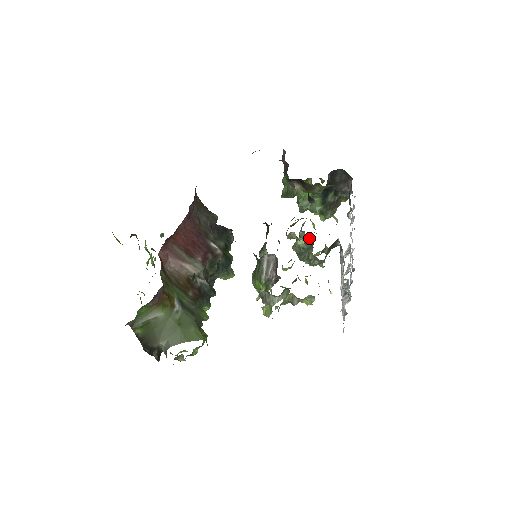
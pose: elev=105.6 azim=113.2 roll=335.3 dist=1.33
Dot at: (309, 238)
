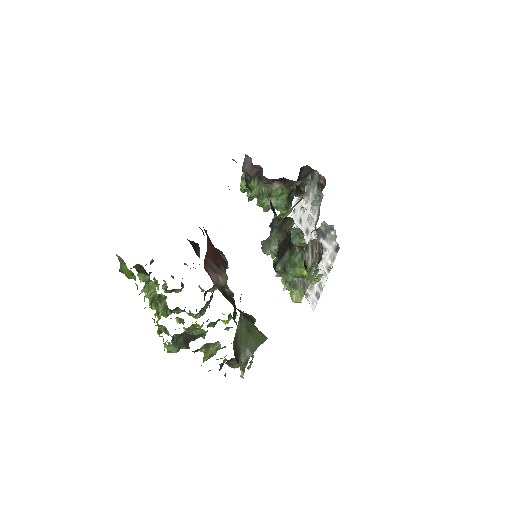
Dot at: (298, 228)
